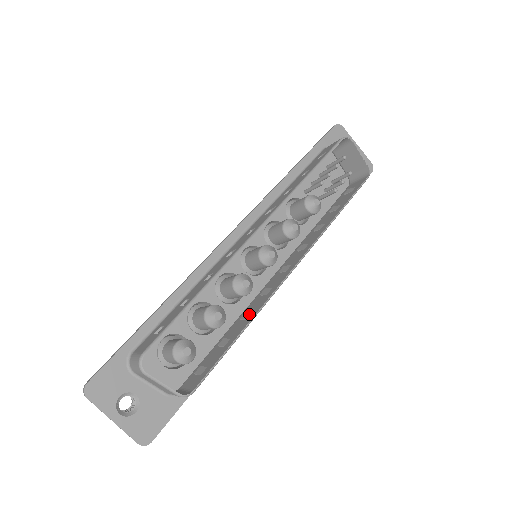
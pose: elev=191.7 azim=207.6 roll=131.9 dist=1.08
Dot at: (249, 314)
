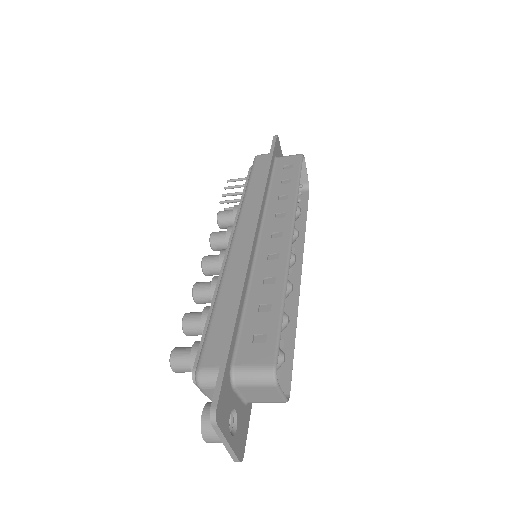
Dot at: occluded
